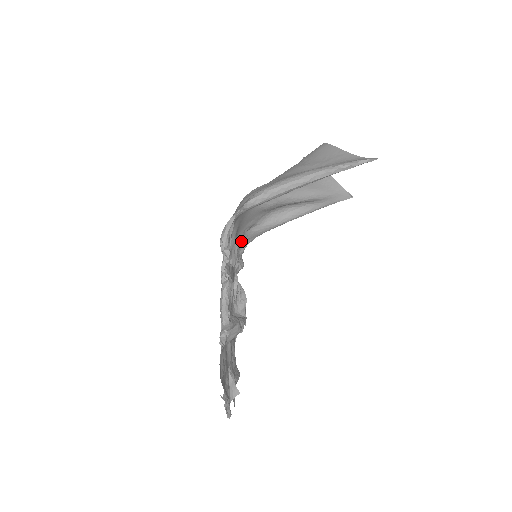
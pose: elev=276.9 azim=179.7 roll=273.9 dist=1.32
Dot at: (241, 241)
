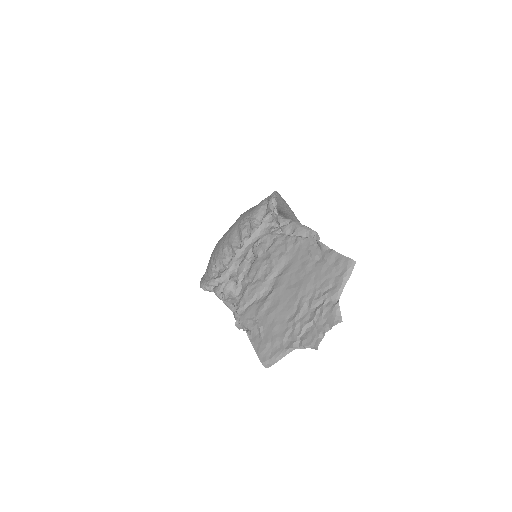
Dot at: occluded
